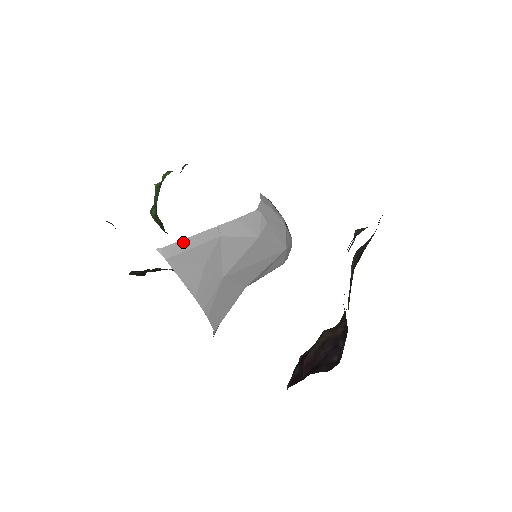
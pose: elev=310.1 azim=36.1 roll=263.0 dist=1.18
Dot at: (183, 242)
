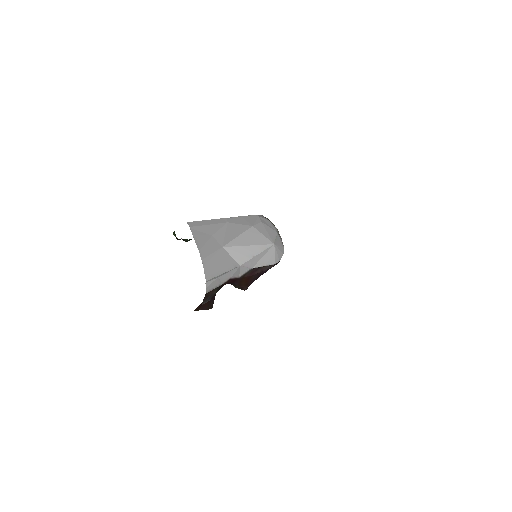
Dot at: (204, 221)
